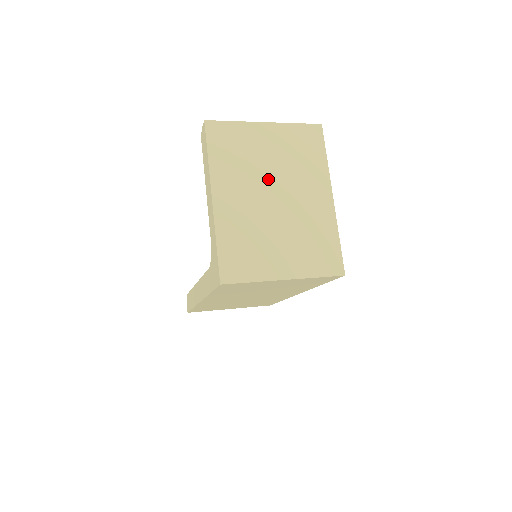
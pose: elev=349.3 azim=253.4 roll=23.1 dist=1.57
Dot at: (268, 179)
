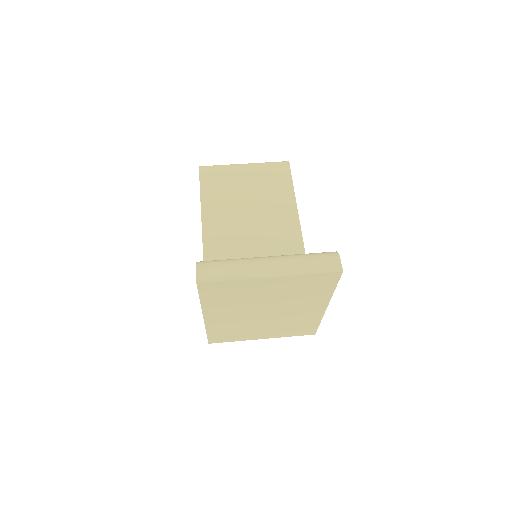
Dot at: (262, 306)
